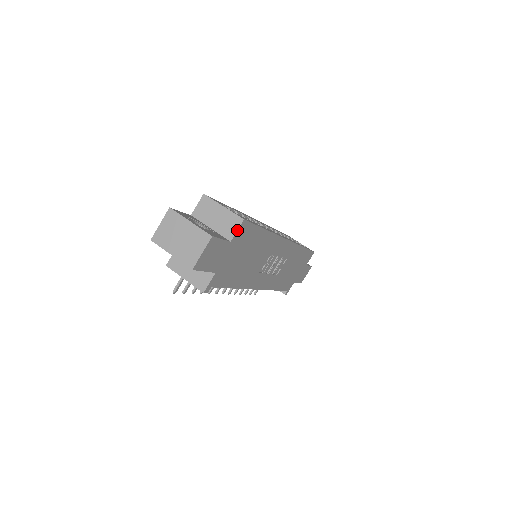
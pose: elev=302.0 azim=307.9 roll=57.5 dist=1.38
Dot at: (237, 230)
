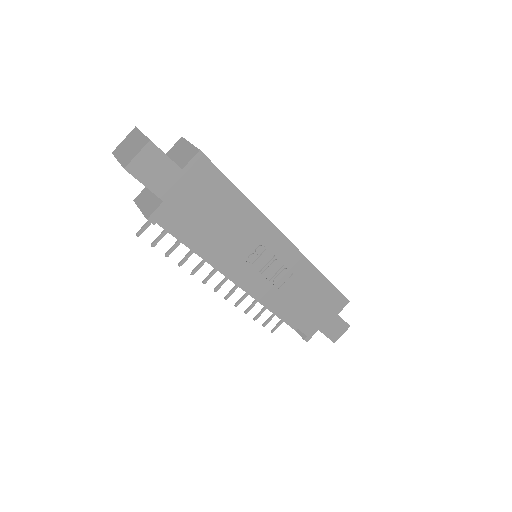
Dot at: (191, 159)
